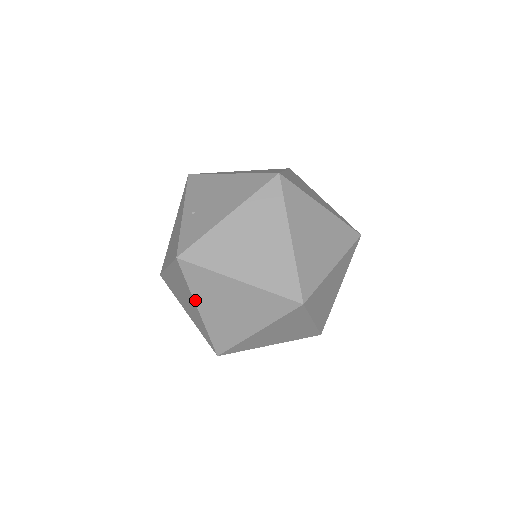
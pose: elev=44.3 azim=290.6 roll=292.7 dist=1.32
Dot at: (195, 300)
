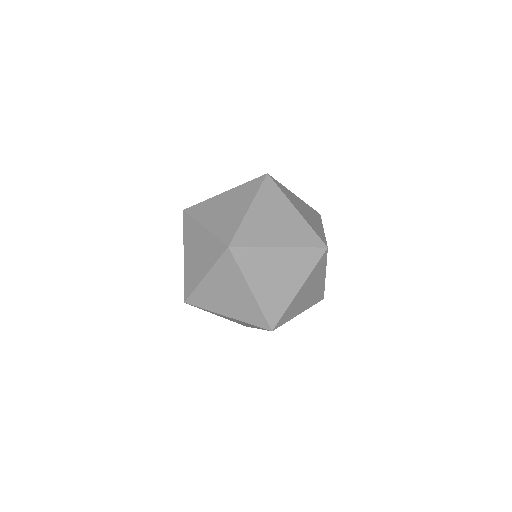
Dot at: occluded
